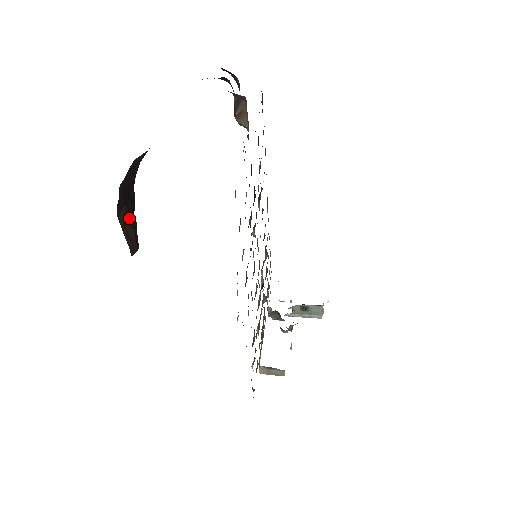
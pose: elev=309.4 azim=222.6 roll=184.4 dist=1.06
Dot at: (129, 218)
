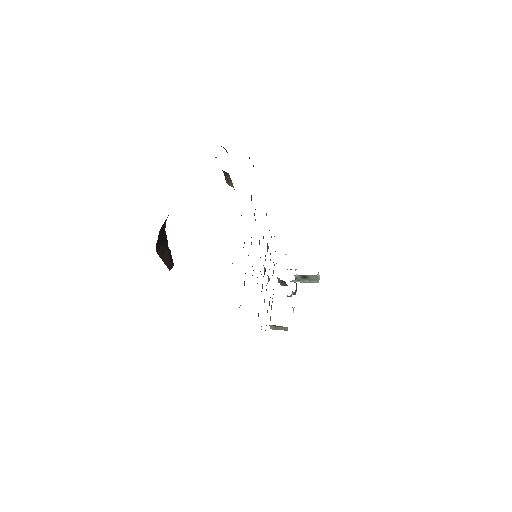
Dot at: (165, 250)
